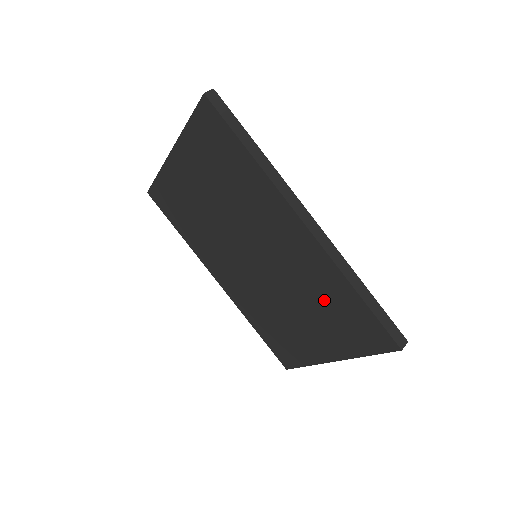
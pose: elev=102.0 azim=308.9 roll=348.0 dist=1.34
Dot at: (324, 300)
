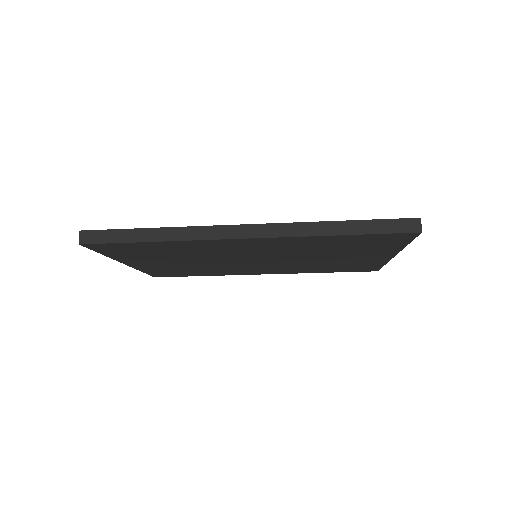
Dot at: (329, 247)
